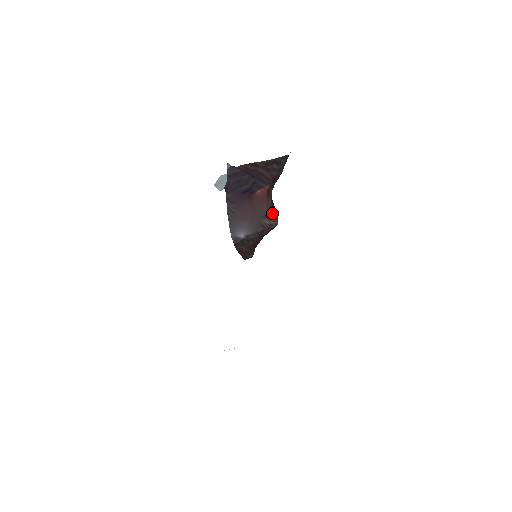
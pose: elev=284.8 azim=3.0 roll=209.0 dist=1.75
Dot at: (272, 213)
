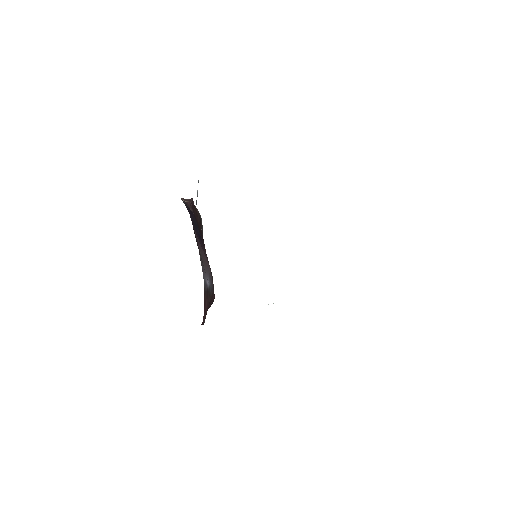
Dot at: occluded
